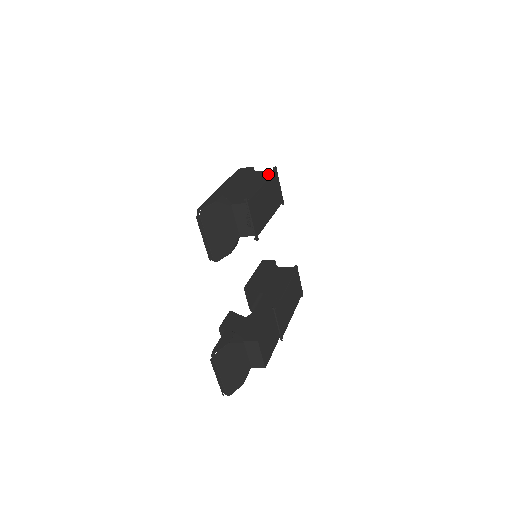
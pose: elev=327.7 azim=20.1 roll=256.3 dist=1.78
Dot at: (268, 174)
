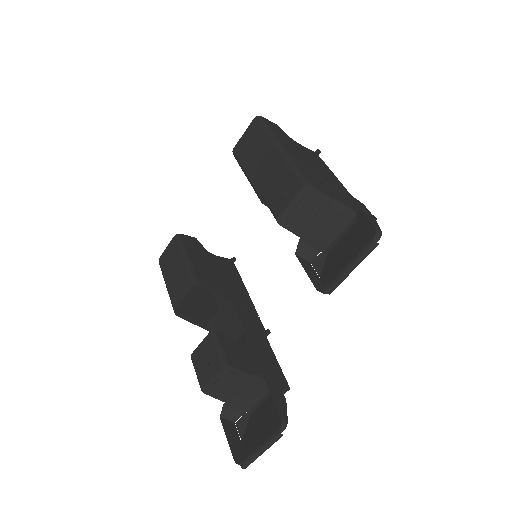
Dot at: (322, 161)
